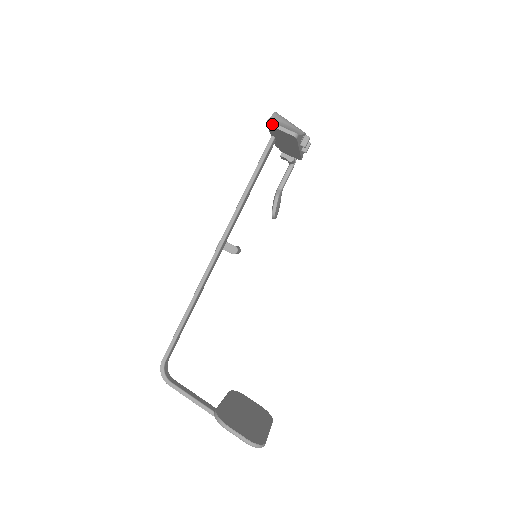
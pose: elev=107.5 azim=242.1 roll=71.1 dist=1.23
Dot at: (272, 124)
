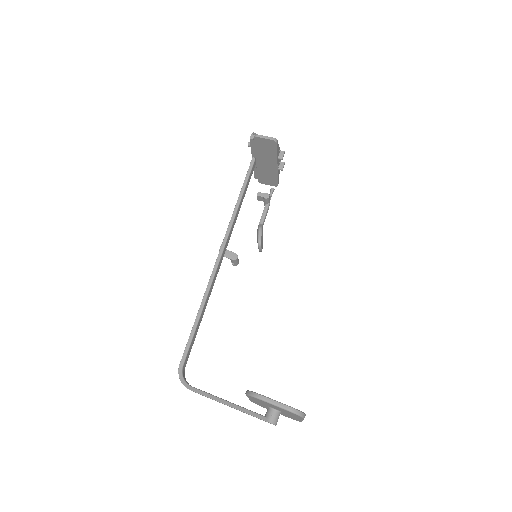
Dot at: (255, 135)
